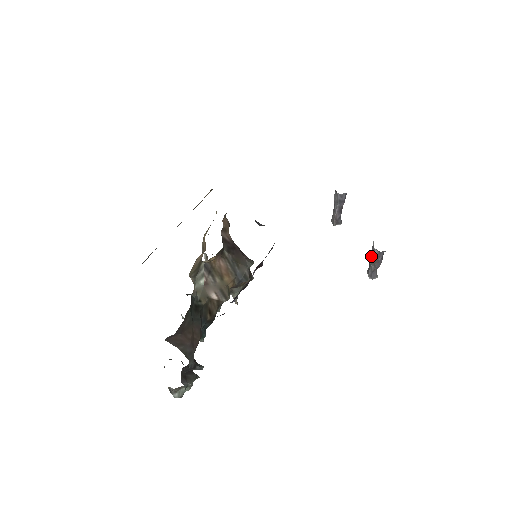
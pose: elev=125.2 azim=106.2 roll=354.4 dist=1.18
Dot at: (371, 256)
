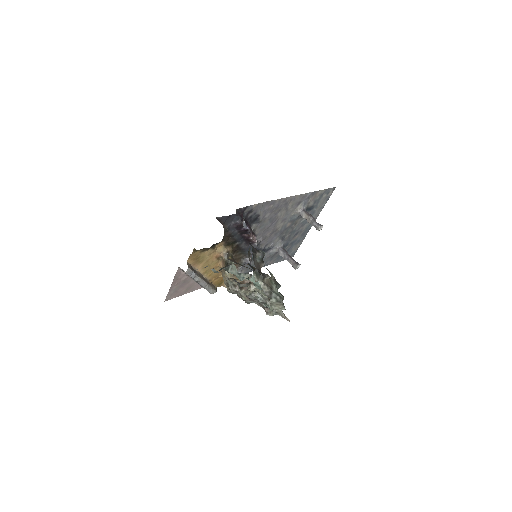
Dot at: occluded
